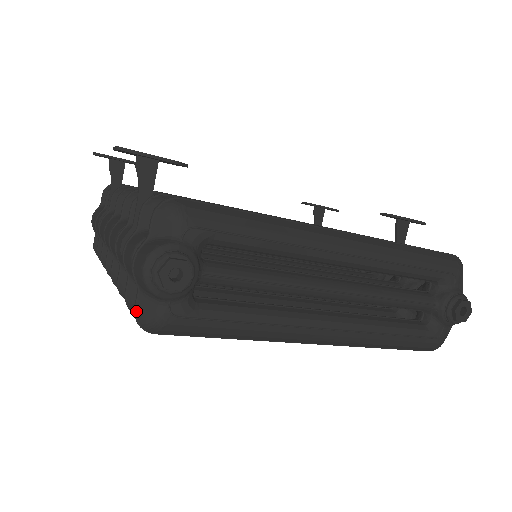
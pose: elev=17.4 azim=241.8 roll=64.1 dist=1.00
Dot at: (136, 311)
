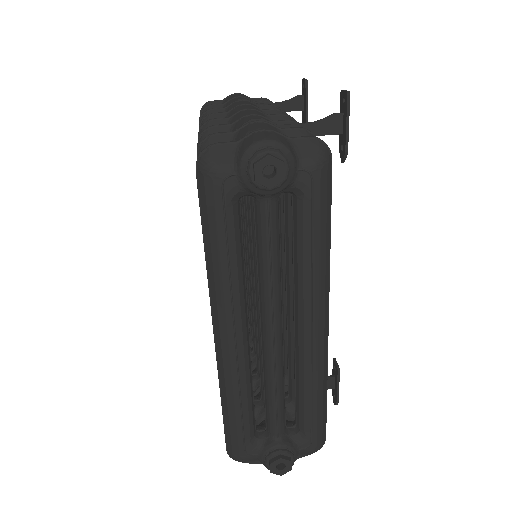
Dot at: (216, 145)
